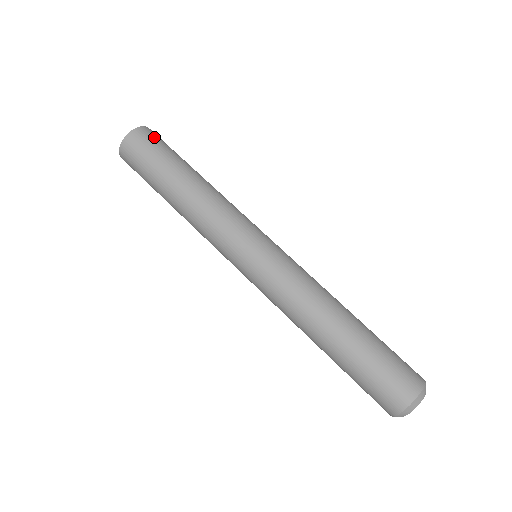
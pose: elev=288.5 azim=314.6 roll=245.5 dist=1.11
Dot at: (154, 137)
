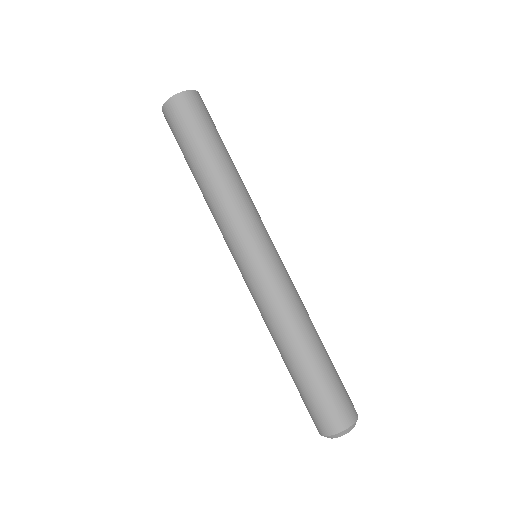
Dot at: occluded
